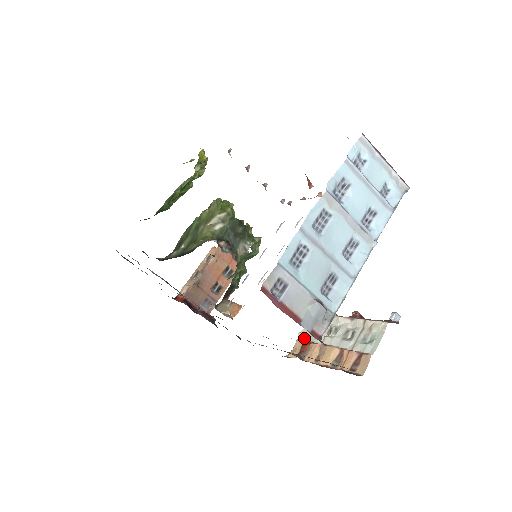
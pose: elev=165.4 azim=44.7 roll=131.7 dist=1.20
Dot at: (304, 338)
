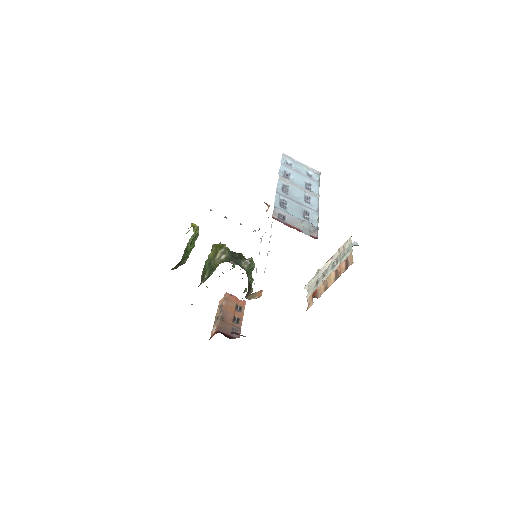
Dot at: occluded
